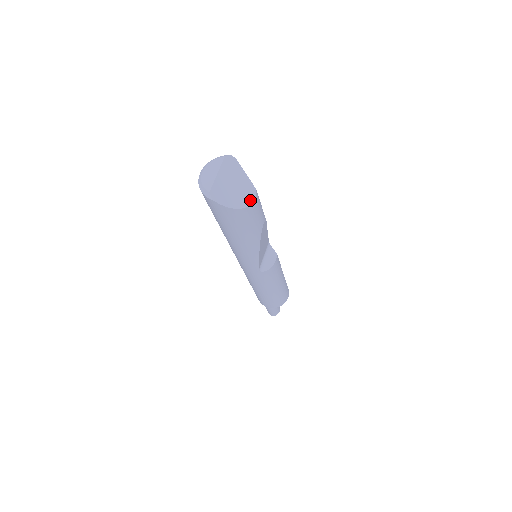
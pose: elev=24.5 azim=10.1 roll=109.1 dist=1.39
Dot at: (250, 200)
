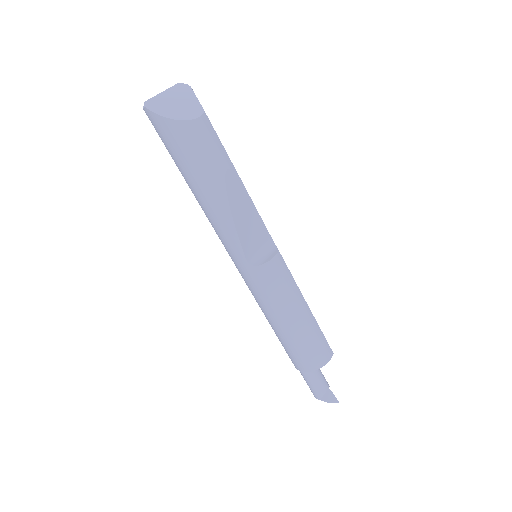
Dot at: (192, 117)
